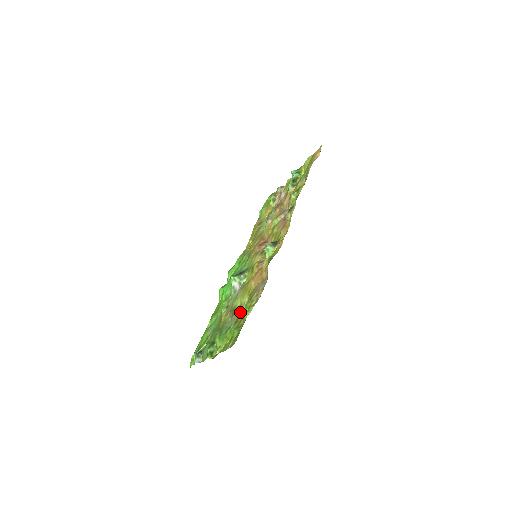
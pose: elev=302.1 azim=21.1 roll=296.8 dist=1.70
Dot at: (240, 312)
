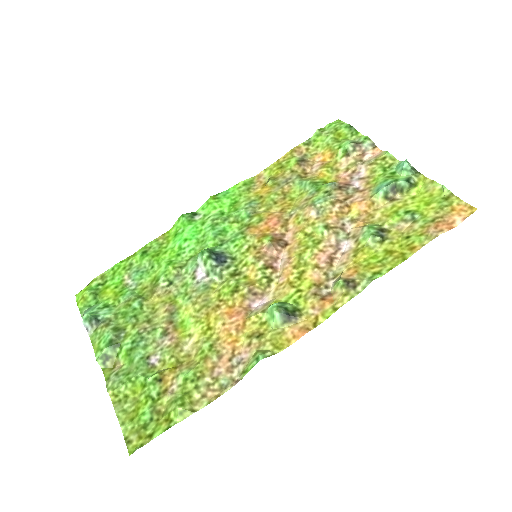
Dot at: (175, 359)
